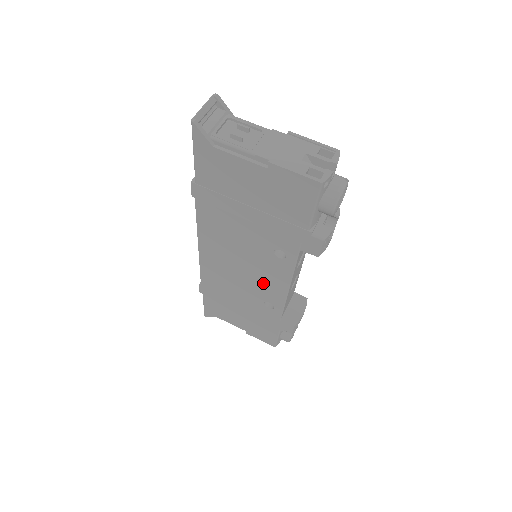
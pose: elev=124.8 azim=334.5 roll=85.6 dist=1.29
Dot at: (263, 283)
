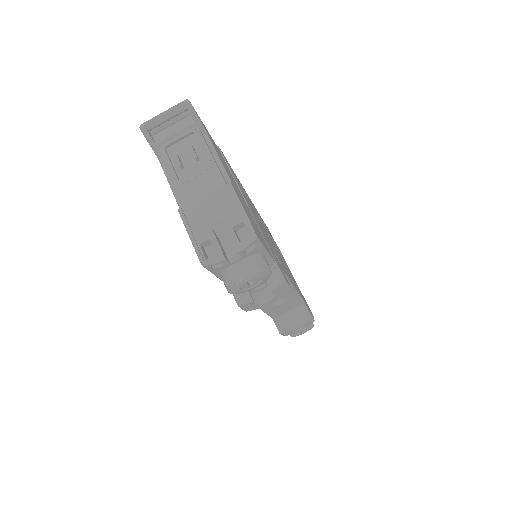
Dot at: occluded
